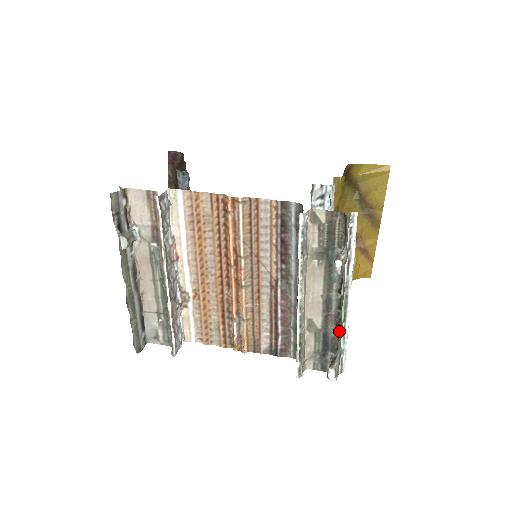
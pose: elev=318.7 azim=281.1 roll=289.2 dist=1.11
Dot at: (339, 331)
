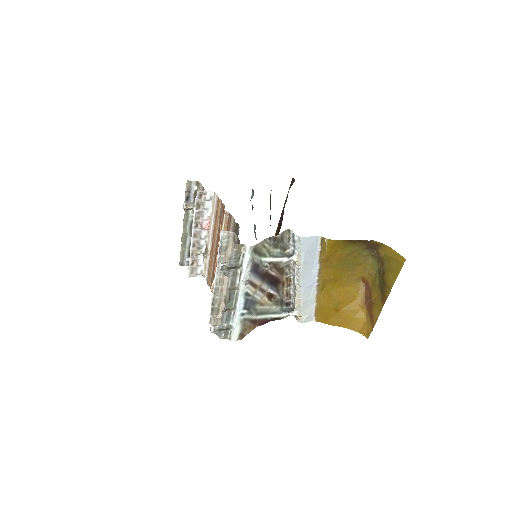
Dot at: (224, 309)
